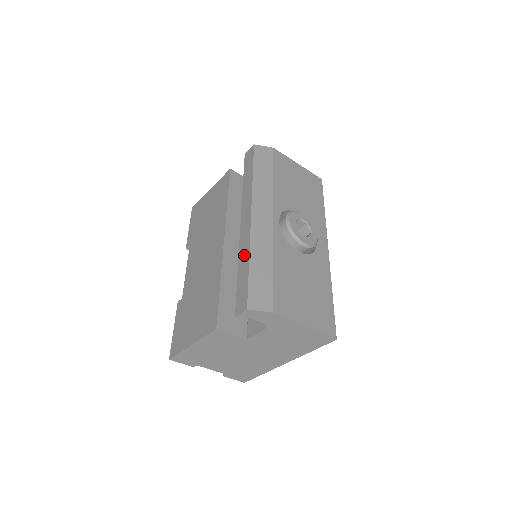
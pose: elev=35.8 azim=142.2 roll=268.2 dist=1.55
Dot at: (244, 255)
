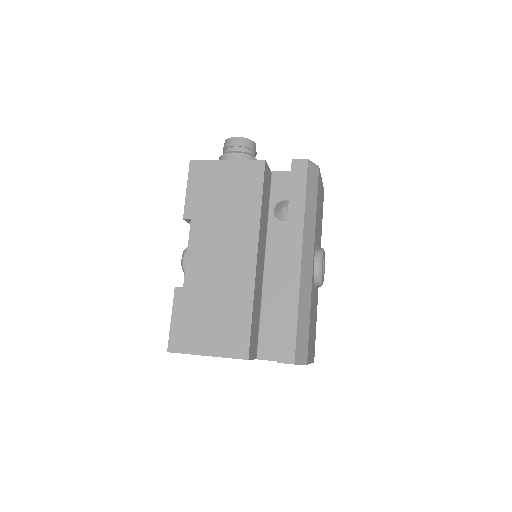
Dot at: (291, 301)
